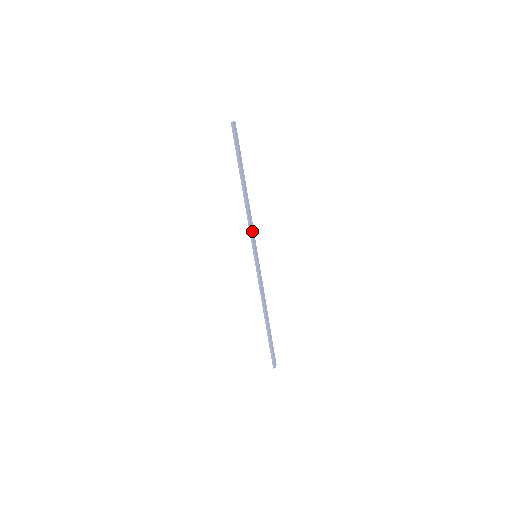
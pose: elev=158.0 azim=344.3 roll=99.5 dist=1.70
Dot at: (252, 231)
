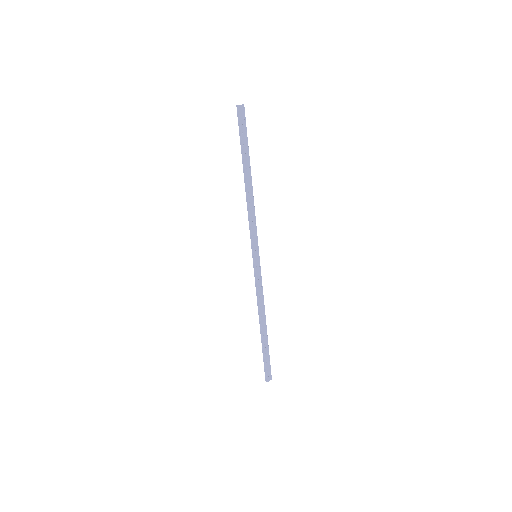
Dot at: (252, 228)
